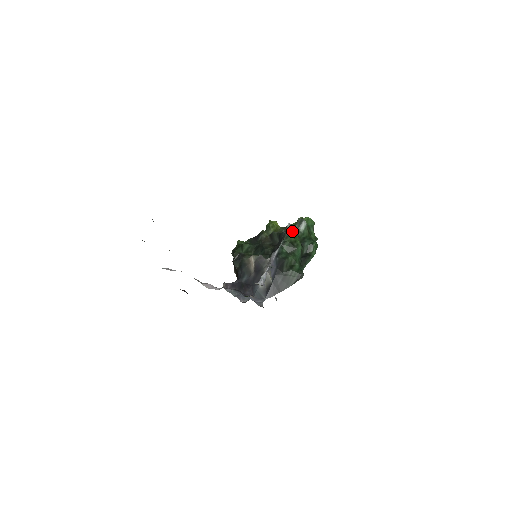
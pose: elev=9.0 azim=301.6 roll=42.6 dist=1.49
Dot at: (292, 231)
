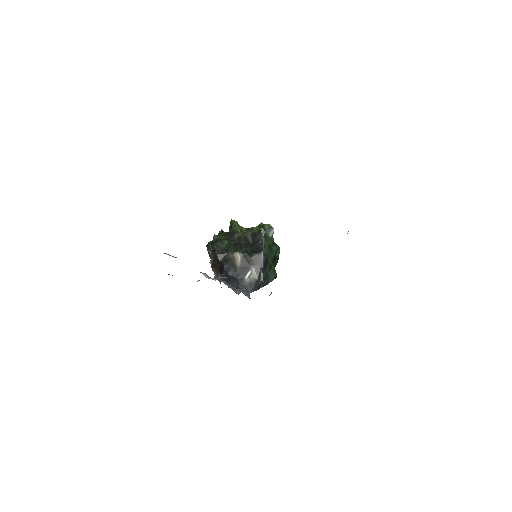
Dot at: (265, 236)
